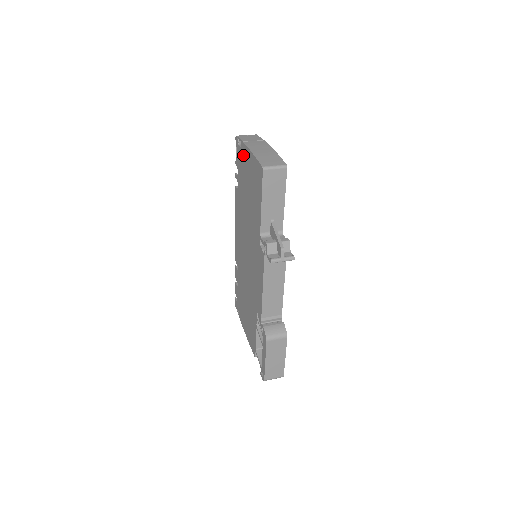
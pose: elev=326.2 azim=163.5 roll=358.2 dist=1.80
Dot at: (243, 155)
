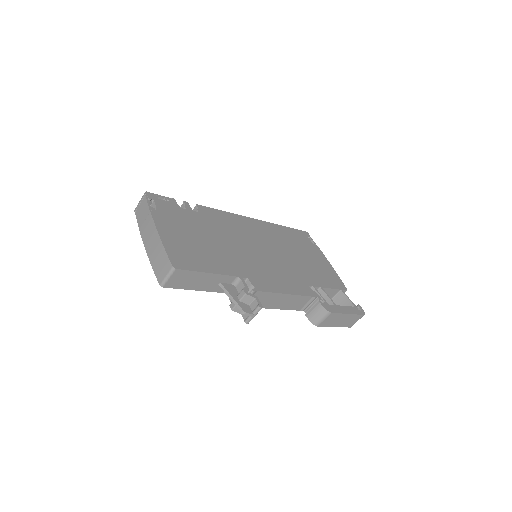
Dot at: occluded
